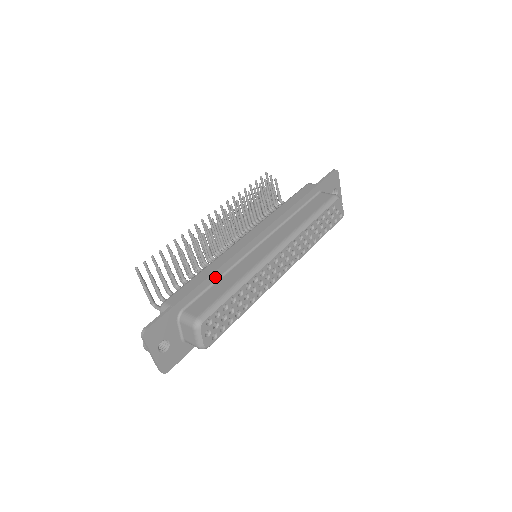
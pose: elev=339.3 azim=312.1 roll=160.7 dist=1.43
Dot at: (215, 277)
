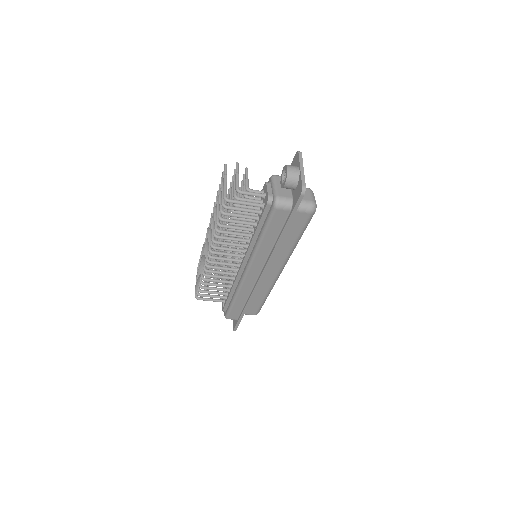
Dot at: occluded
